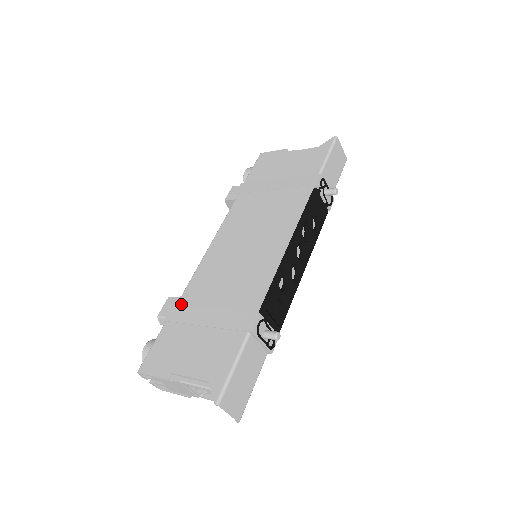
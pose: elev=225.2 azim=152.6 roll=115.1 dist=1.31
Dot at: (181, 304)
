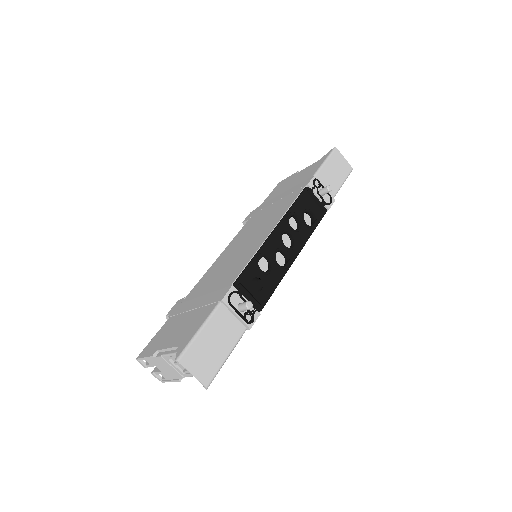
Dot at: (184, 301)
